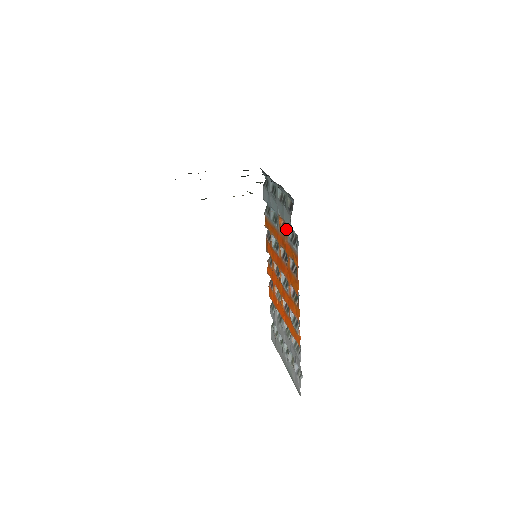
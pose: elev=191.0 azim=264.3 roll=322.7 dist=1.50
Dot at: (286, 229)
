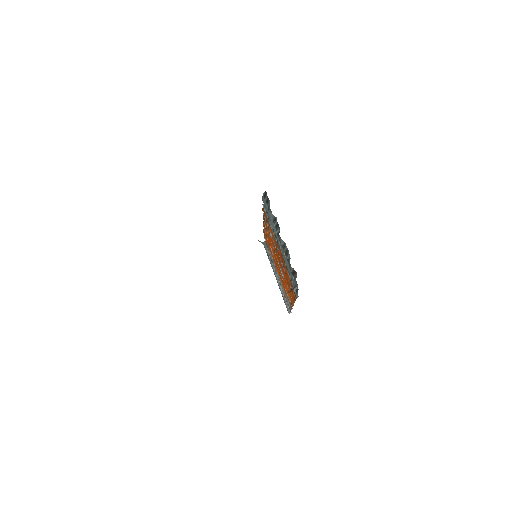
Dot at: (287, 268)
